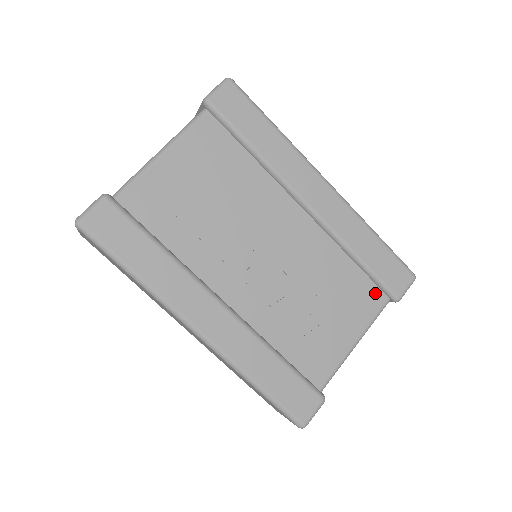
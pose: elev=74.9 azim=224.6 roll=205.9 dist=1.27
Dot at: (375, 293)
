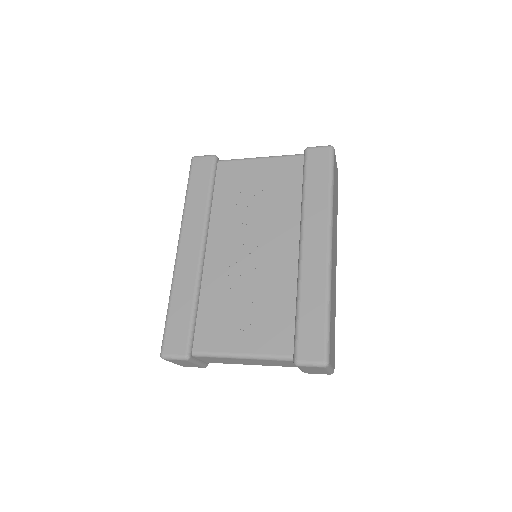
Dot at: (288, 341)
